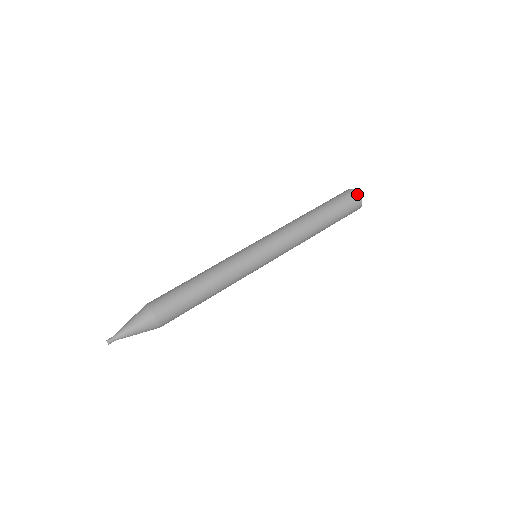
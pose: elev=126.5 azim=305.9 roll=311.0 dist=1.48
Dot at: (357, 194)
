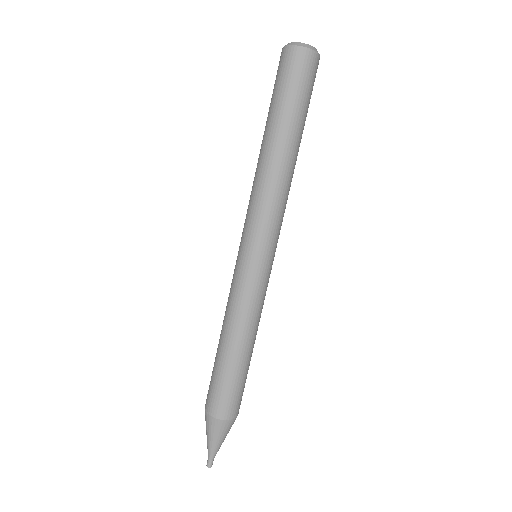
Dot at: (315, 55)
